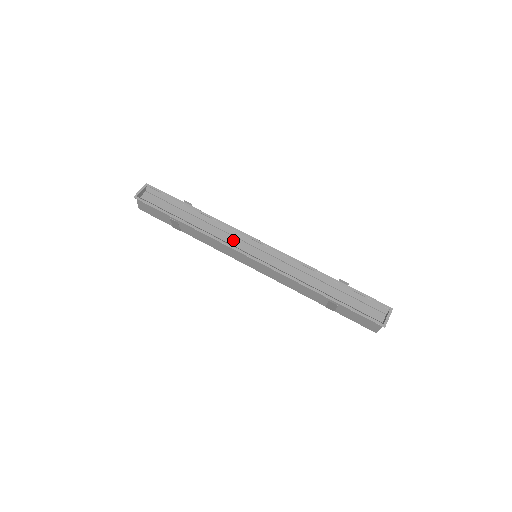
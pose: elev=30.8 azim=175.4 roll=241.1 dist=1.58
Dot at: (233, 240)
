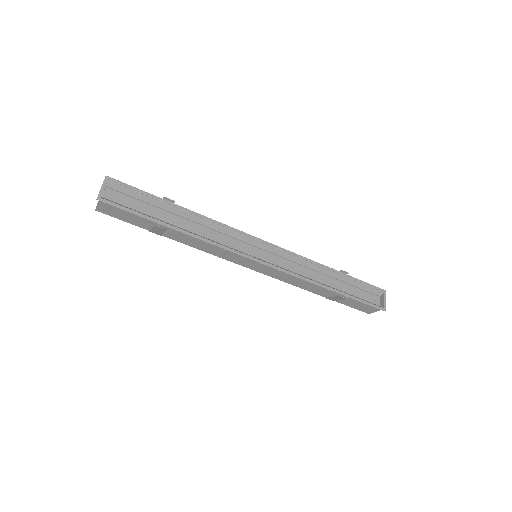
Dot at: (232, 242)
